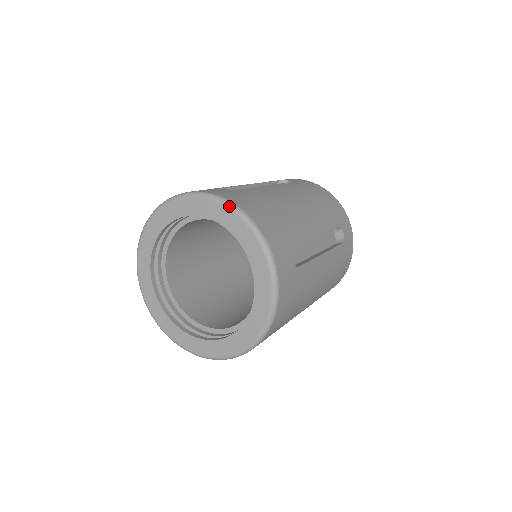
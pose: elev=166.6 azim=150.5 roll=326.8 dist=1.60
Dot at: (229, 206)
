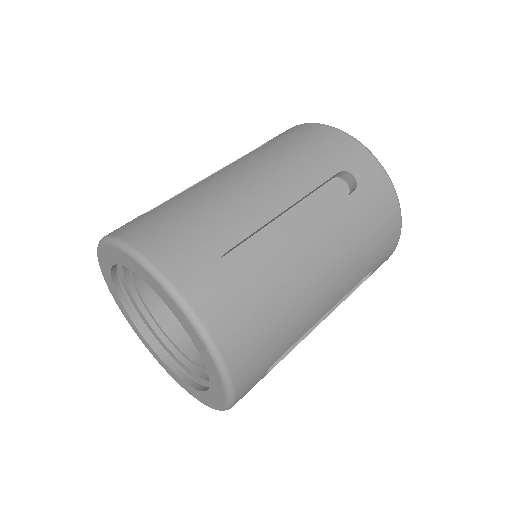
Dot at: (207, 347)
